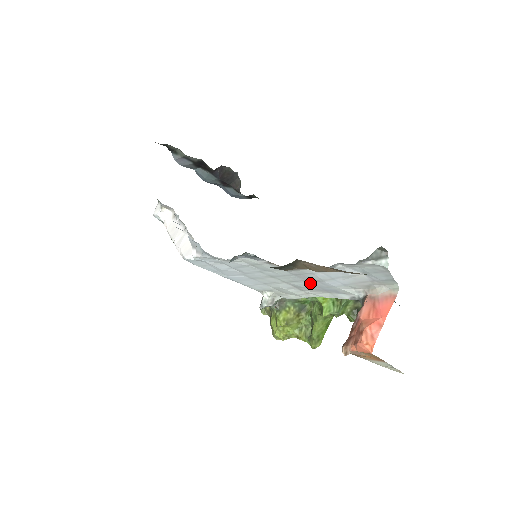
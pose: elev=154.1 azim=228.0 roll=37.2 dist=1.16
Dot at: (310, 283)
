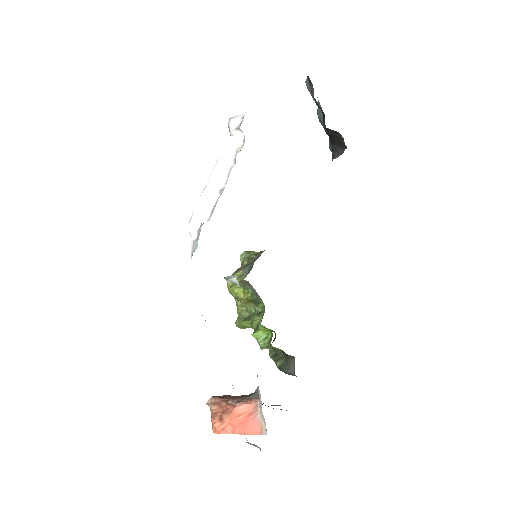
Dot at: occluded
